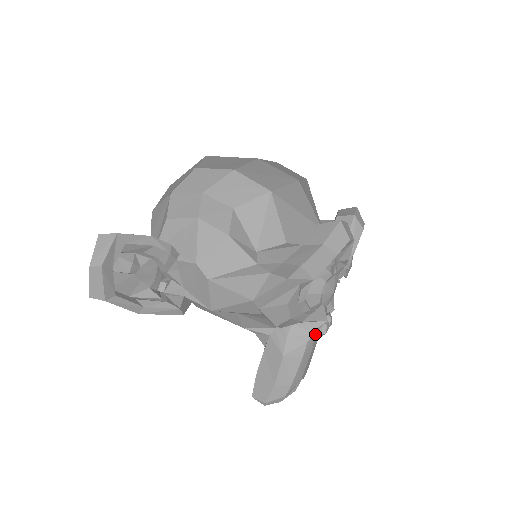
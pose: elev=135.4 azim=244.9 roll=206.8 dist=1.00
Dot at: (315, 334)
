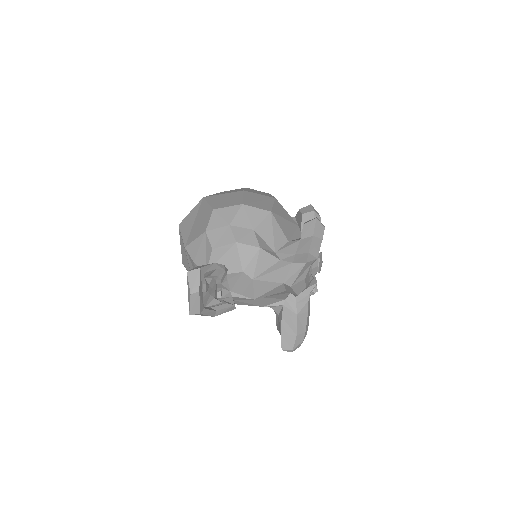
Dot at: (311, 294)
